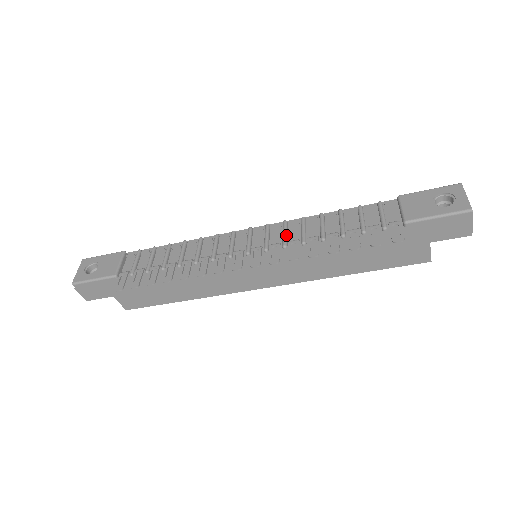
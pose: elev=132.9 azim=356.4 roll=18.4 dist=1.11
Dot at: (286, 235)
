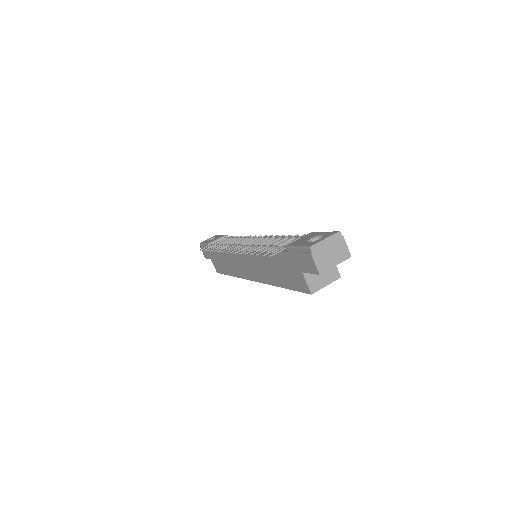
Dot at: (259, 242)
